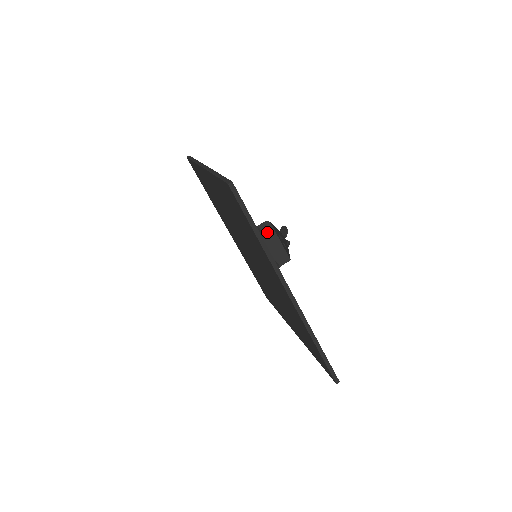
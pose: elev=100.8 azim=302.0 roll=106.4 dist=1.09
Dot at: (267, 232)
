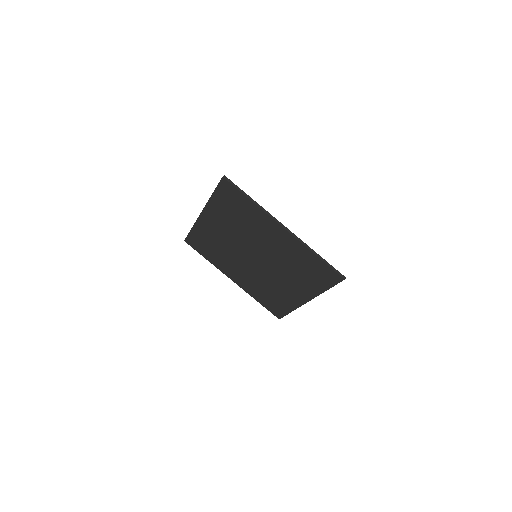
Dot at: occluded
